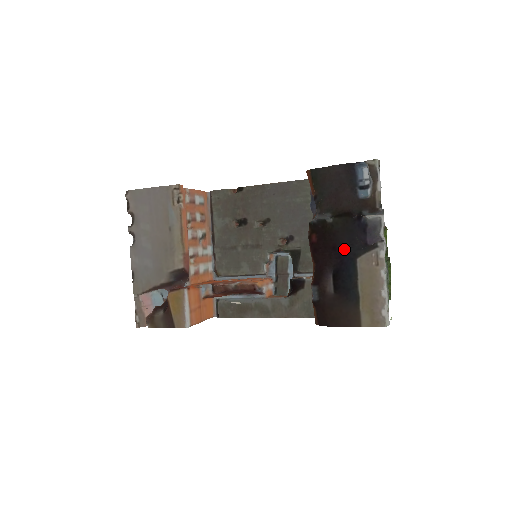
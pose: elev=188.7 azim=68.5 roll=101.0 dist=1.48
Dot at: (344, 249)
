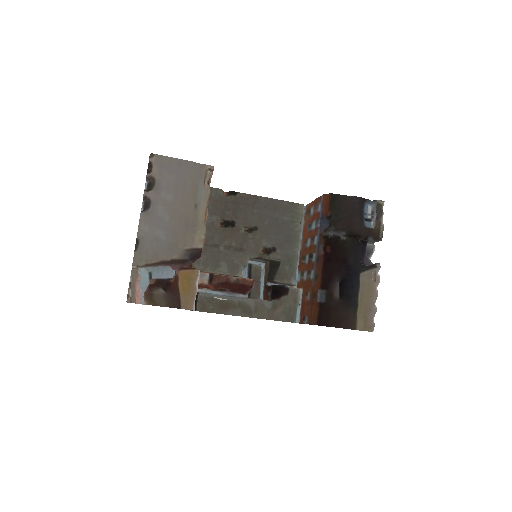
Dot at: (351, 264)
